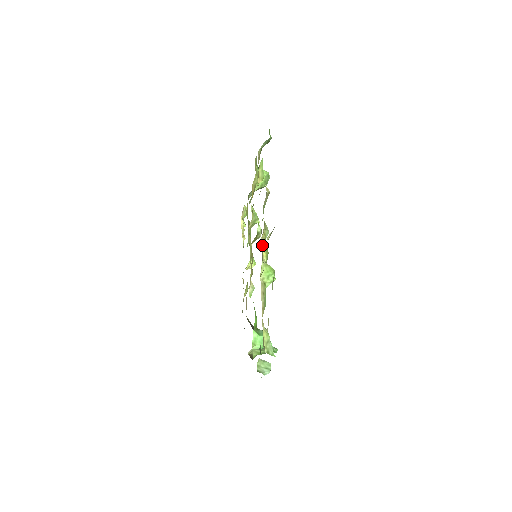
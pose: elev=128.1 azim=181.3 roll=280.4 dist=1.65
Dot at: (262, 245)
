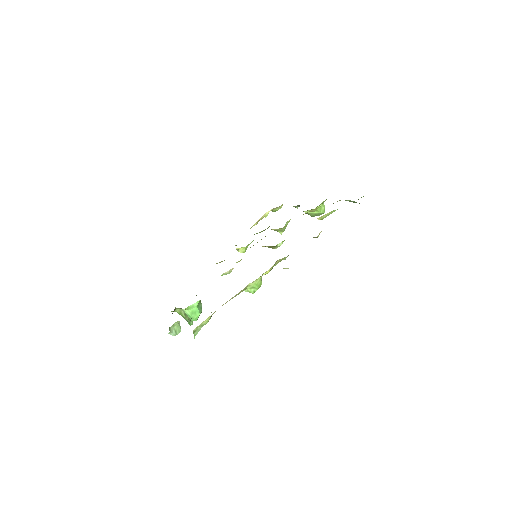
Dot at: (274, 264)
